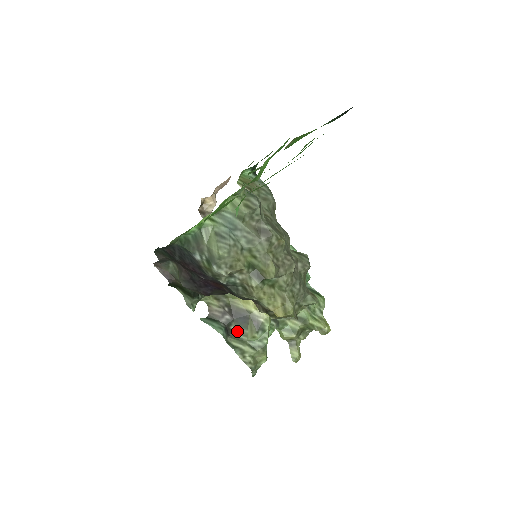
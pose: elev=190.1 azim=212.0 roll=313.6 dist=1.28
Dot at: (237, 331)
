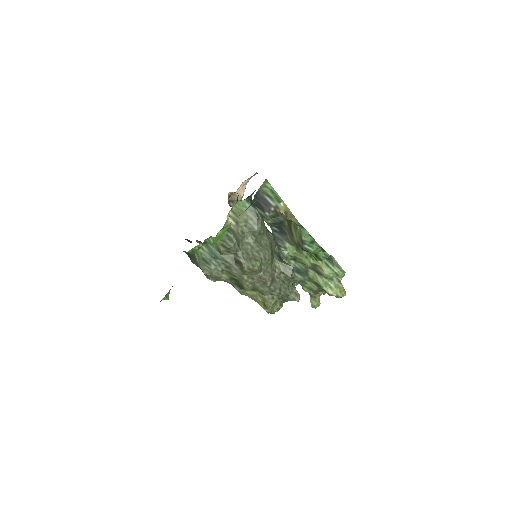
Dot at: occluded
